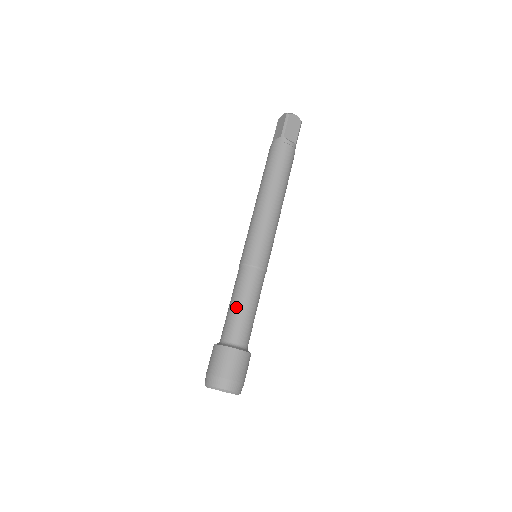
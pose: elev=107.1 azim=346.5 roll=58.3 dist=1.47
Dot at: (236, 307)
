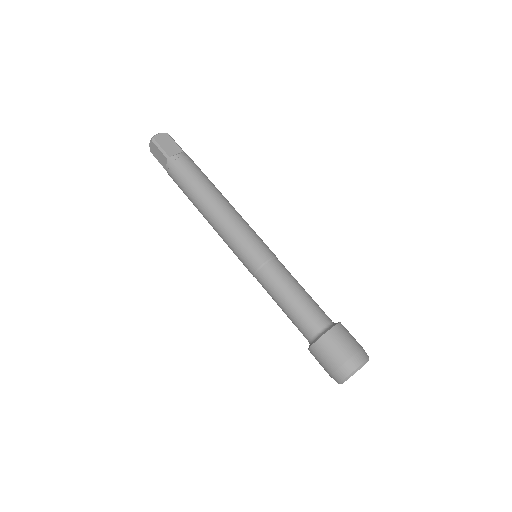
Dot at: (289, 305)
